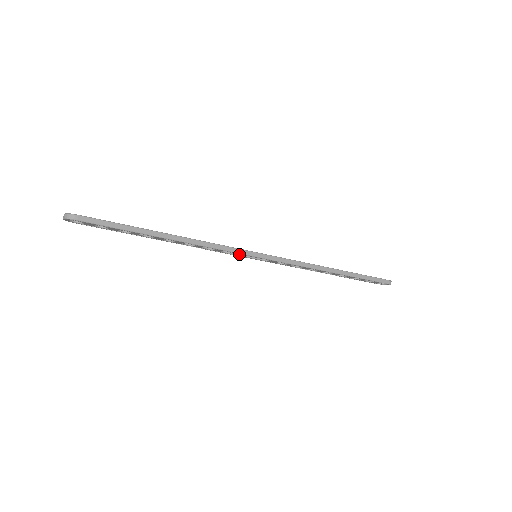
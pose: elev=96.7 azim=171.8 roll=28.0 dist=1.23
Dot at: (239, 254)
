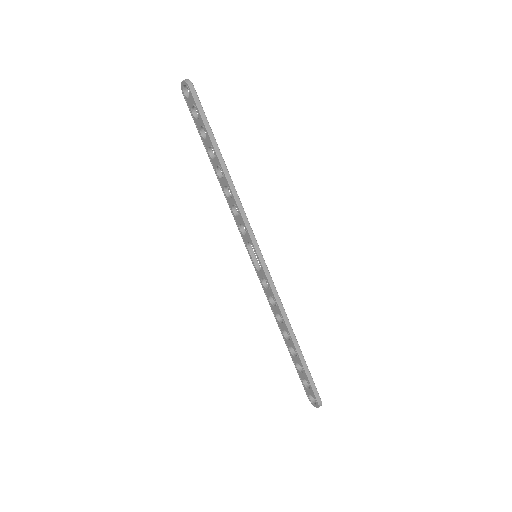
Dot at: (248, 239)
